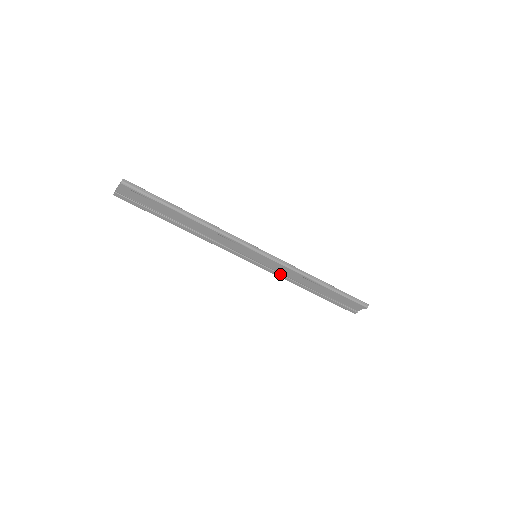
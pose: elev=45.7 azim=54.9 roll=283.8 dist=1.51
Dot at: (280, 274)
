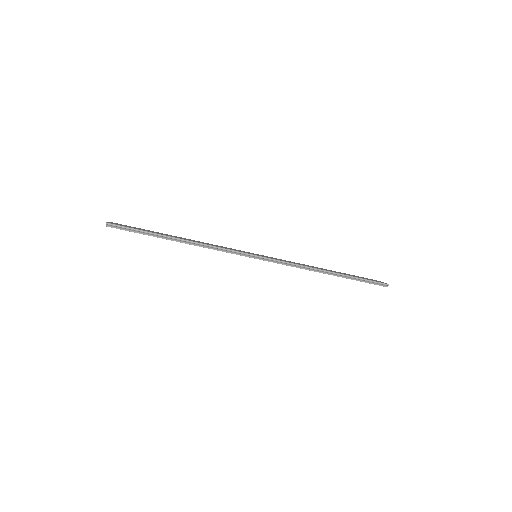
Dot at: occluded
